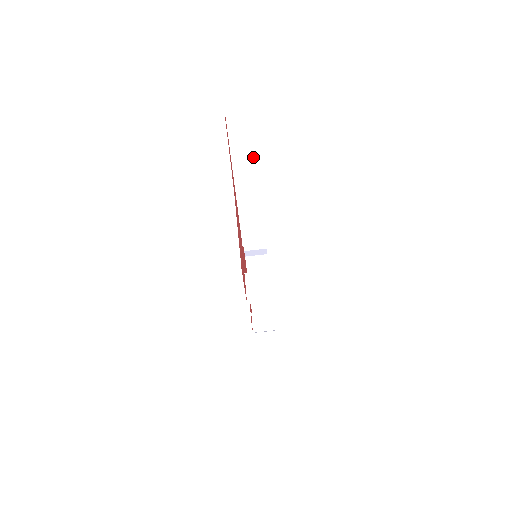
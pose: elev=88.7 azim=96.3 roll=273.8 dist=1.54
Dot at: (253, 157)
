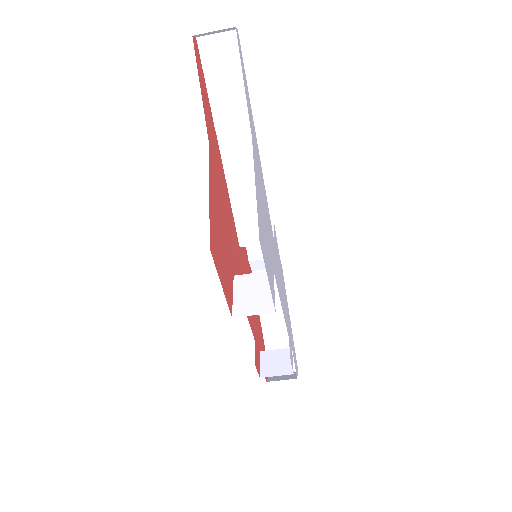
Dot at: (242, 103)
